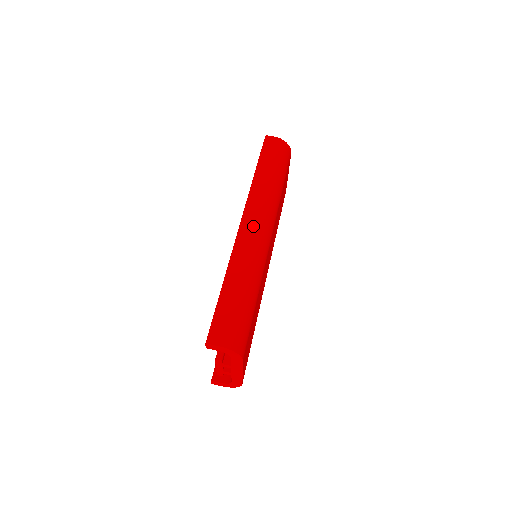
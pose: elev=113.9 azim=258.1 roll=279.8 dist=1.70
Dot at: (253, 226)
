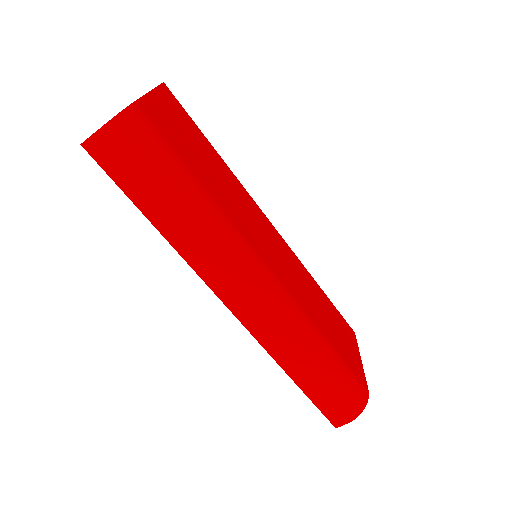
Dot at: (248, 304)
